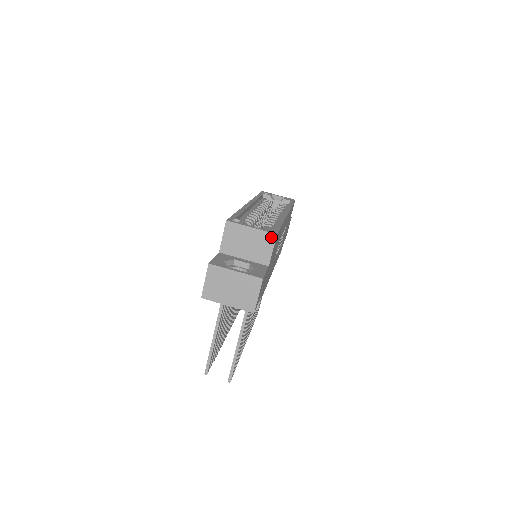
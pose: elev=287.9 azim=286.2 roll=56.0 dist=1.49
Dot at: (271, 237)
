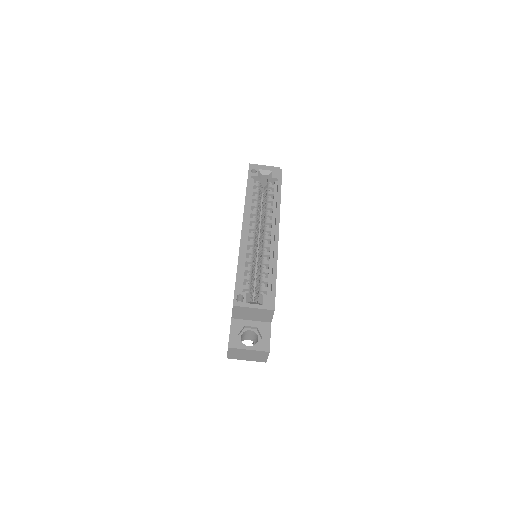
Dot at: (270, 311)
